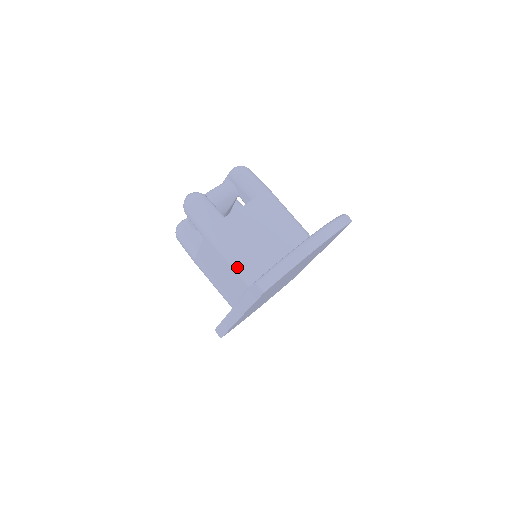
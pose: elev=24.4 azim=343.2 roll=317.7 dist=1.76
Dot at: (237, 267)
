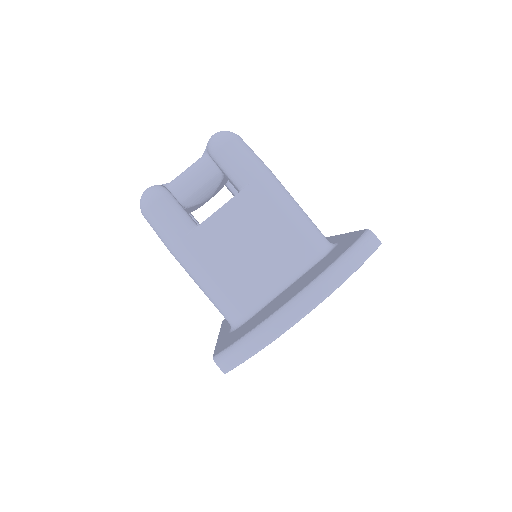
Dot at: (212, 300)
